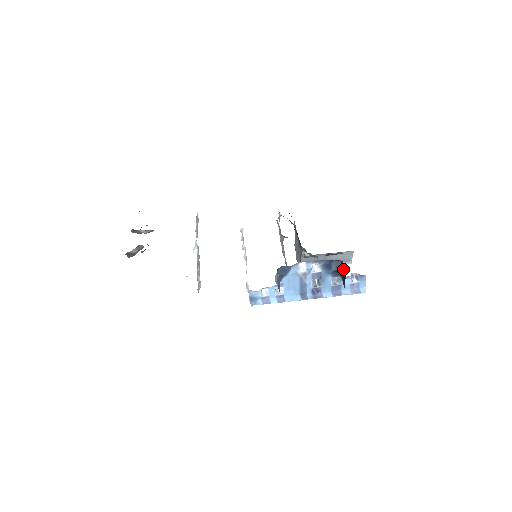
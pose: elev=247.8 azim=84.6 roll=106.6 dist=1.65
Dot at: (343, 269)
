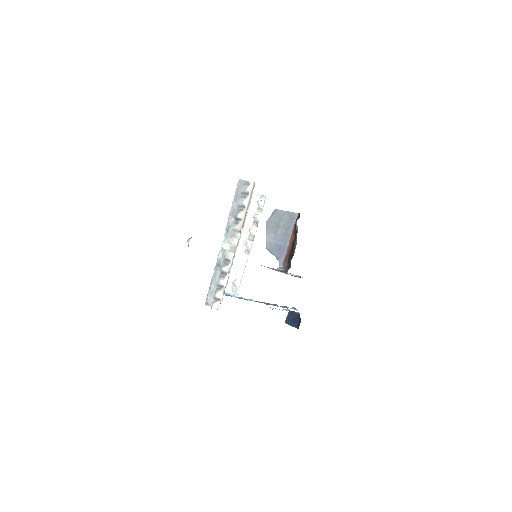
Dot at: (296, 319)
